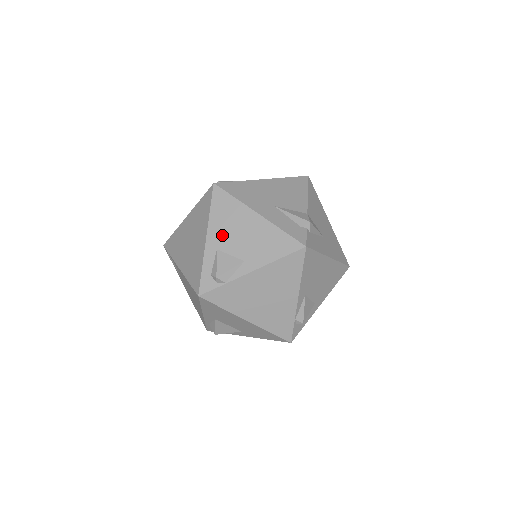
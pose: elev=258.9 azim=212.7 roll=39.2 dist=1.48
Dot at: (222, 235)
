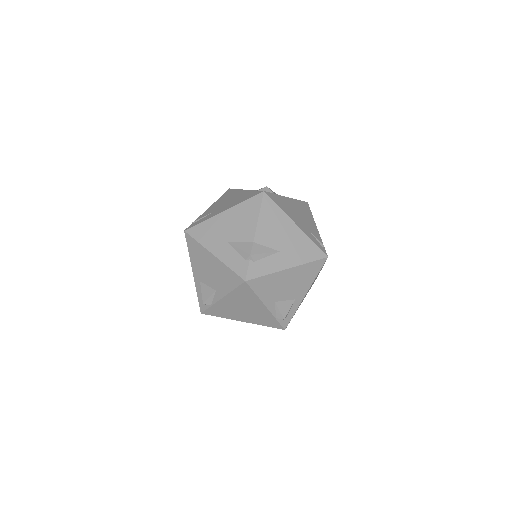
Dot at: (199, 271)
